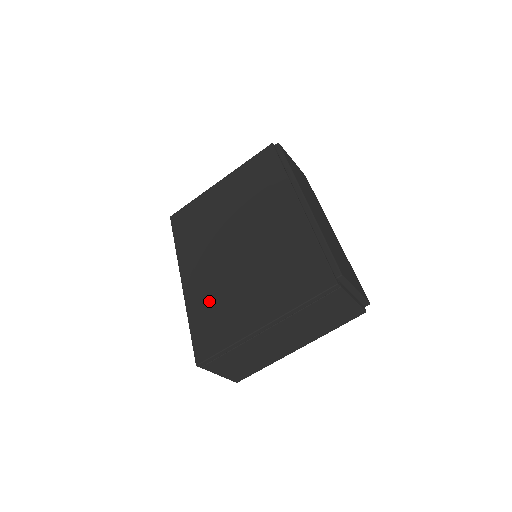
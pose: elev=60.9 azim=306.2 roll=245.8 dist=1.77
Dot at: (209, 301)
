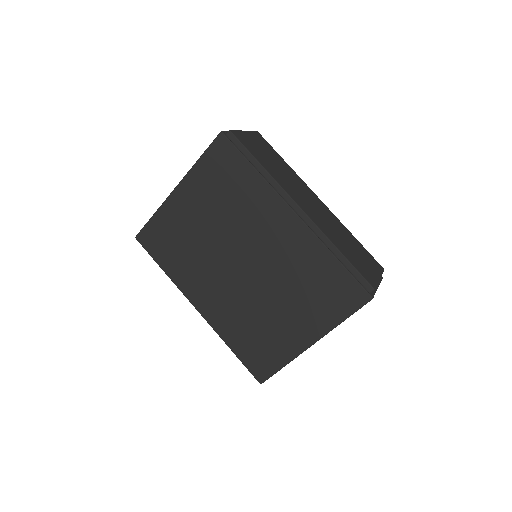
Dot at: (241, 327)
